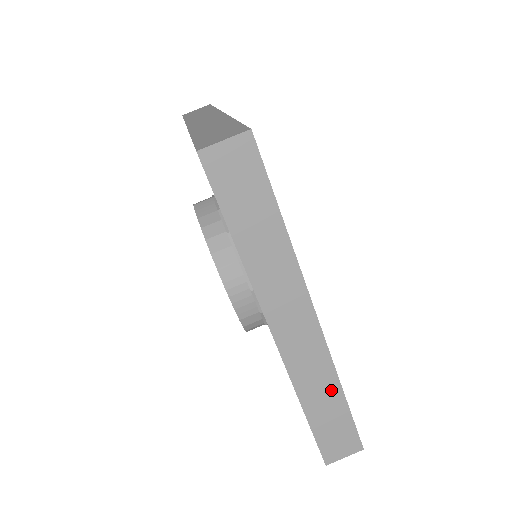
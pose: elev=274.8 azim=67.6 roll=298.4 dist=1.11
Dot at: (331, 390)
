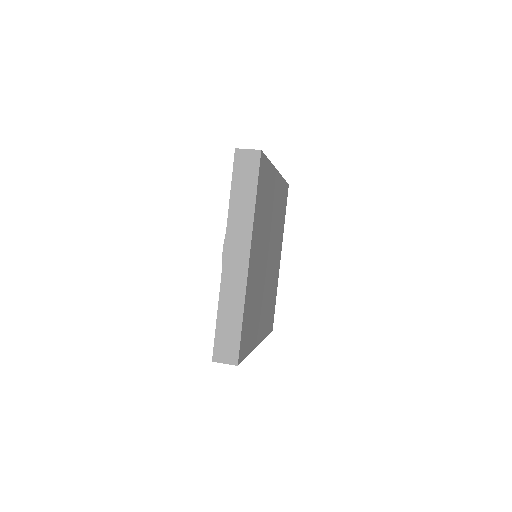
Dot at: (237, 309)
